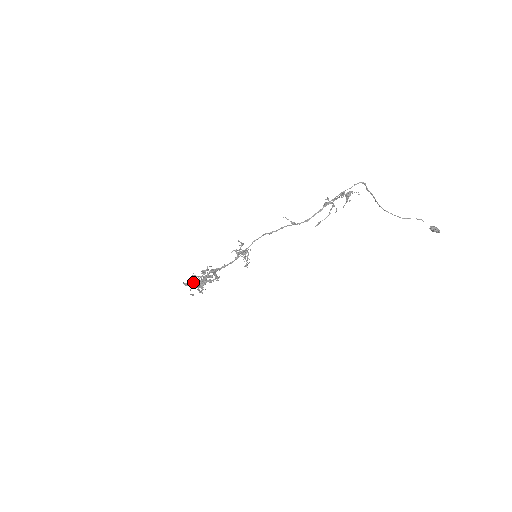
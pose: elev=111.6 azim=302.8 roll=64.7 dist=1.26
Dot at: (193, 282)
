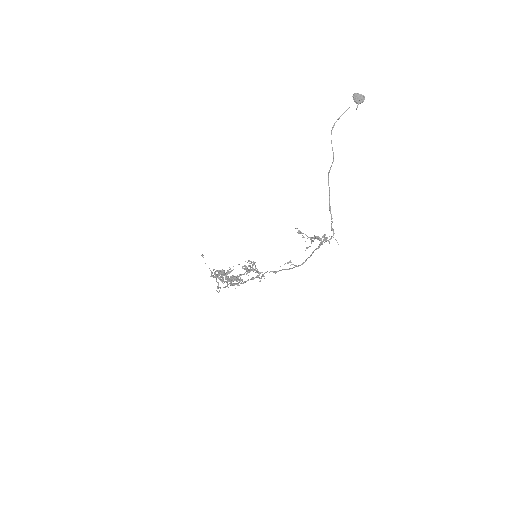
Dot at: occluded
